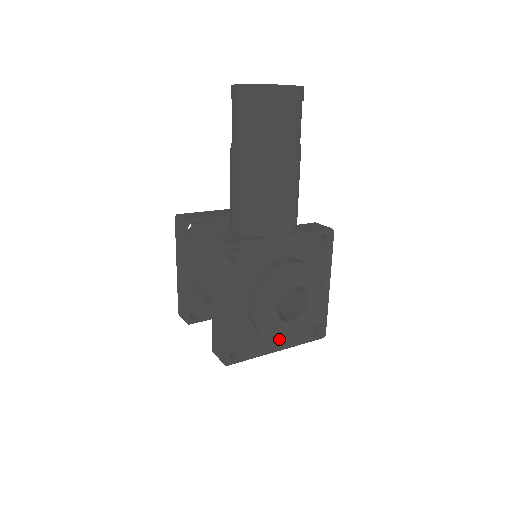
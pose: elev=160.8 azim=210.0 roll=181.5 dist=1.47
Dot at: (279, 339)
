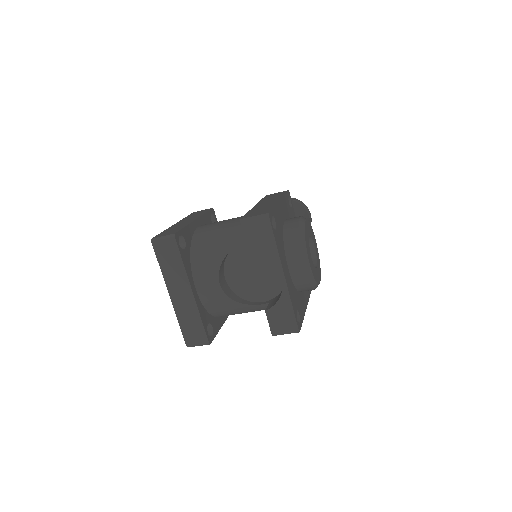
Dot at: (303, 252)
